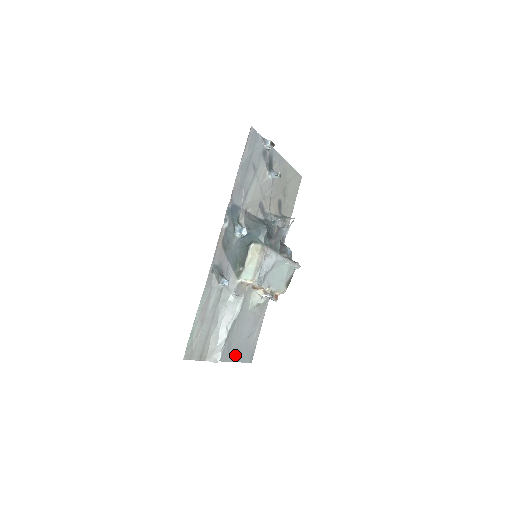
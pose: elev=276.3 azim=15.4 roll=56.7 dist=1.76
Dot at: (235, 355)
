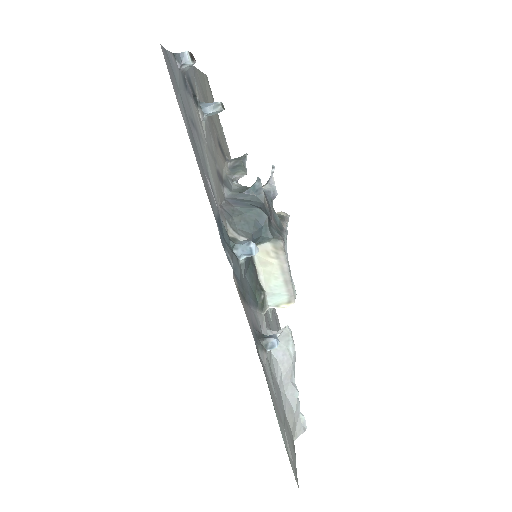
Dot at: occluded
